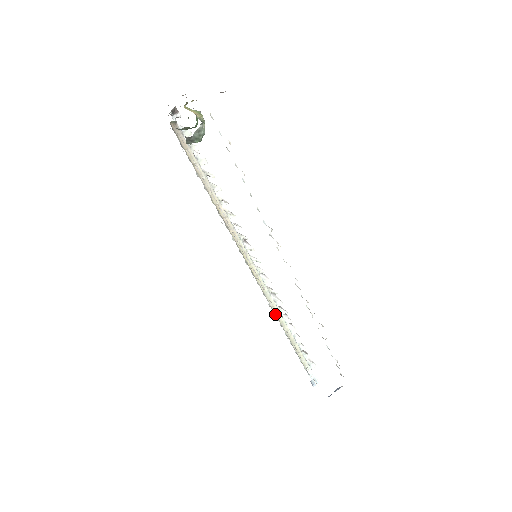
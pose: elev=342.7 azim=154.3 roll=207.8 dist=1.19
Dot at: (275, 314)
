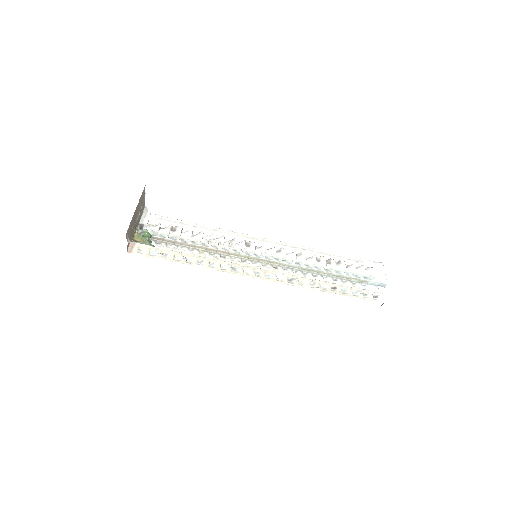
Dot at: (305, 271)
